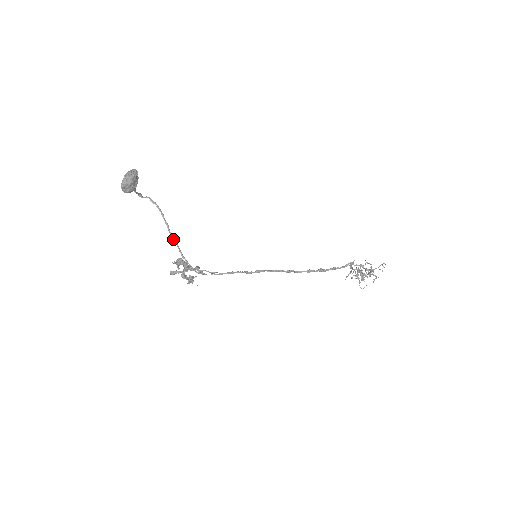
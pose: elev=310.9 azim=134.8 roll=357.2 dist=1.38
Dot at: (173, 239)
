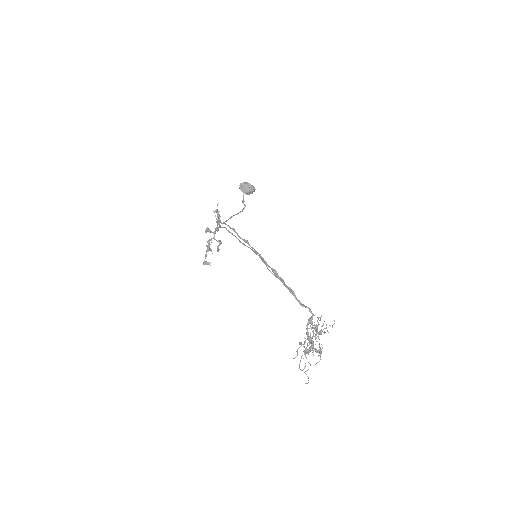
Dot at: (230, 217)
